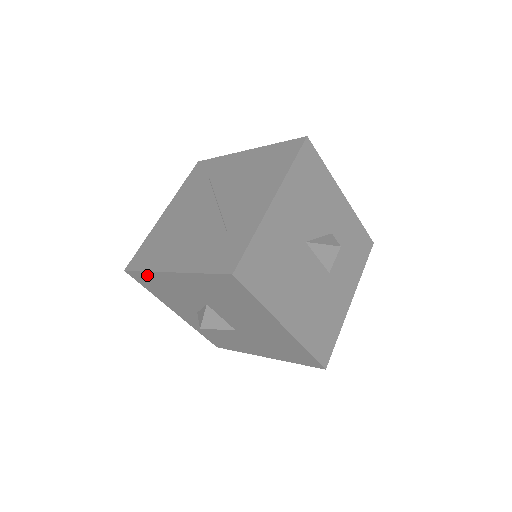
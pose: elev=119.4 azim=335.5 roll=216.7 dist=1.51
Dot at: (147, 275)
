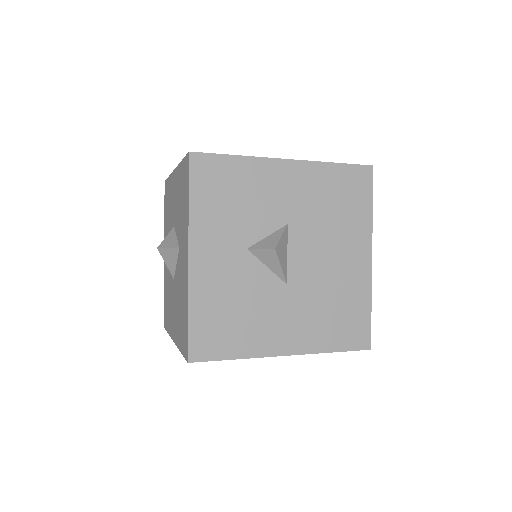
Dot at: (232, 163)
